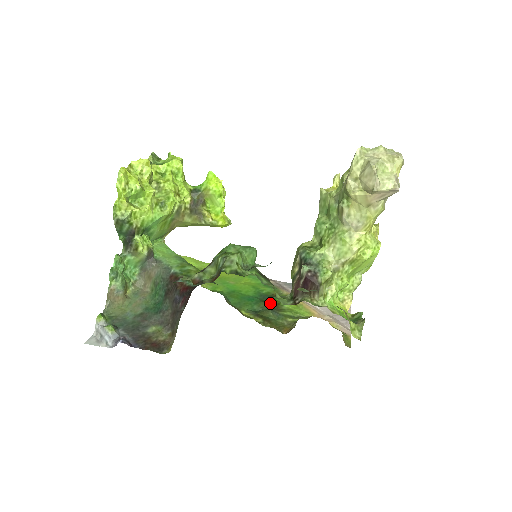
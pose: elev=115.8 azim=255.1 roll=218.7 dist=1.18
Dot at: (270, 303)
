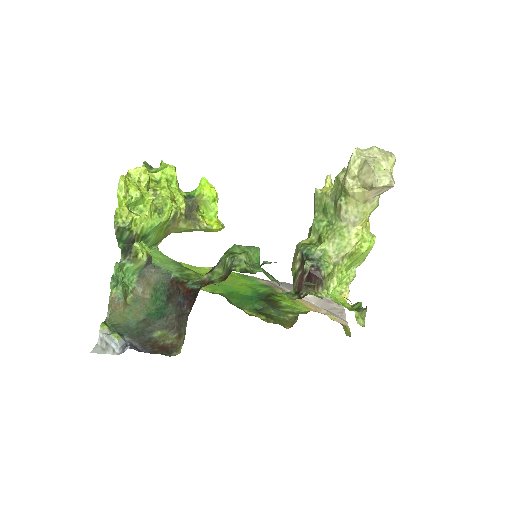
Dot at: (269, 301)
